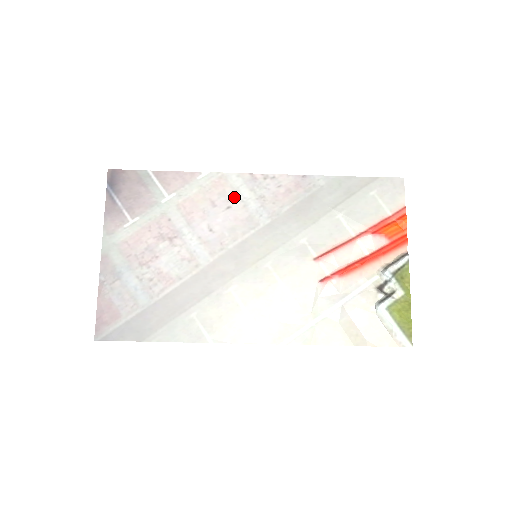
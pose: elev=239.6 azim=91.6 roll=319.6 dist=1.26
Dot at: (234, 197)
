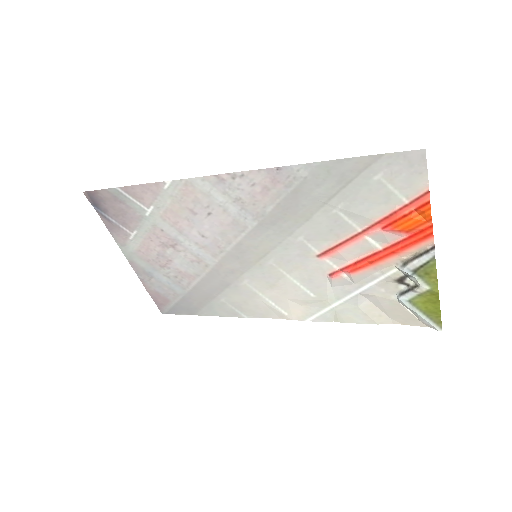
Dot at: (209, 203)
